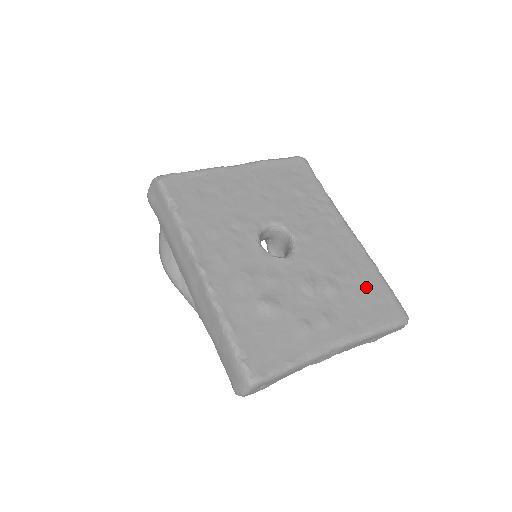
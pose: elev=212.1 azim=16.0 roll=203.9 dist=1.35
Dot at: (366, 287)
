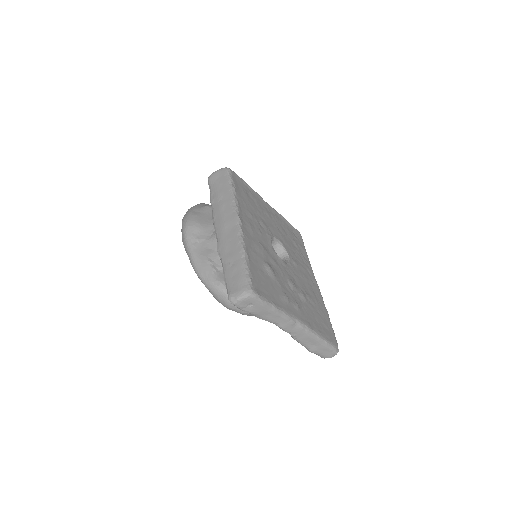
Dot at: (321, 314)
